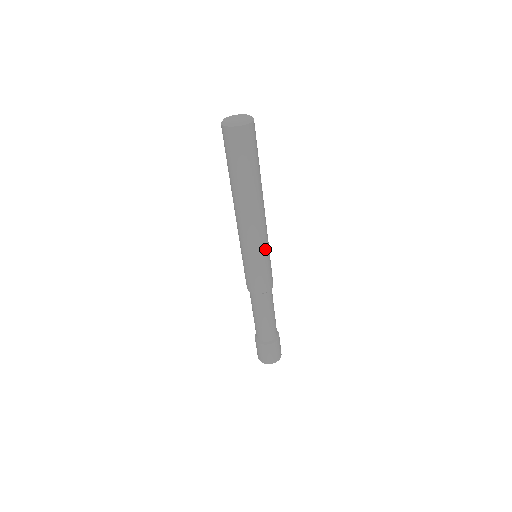
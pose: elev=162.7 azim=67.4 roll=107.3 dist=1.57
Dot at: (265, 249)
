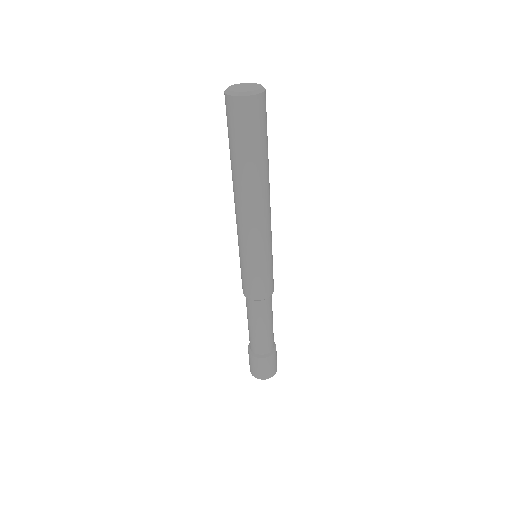
Dot at: (268, 249)
